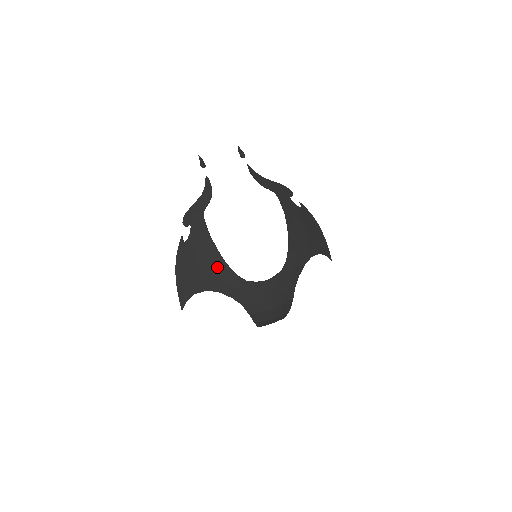
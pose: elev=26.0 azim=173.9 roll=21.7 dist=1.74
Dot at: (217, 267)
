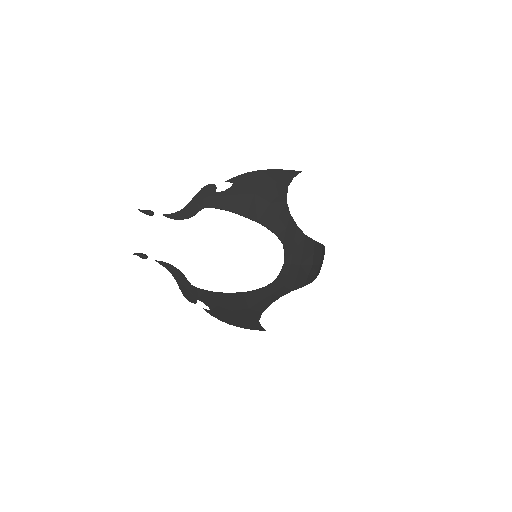
Dot at: (247, 300)
